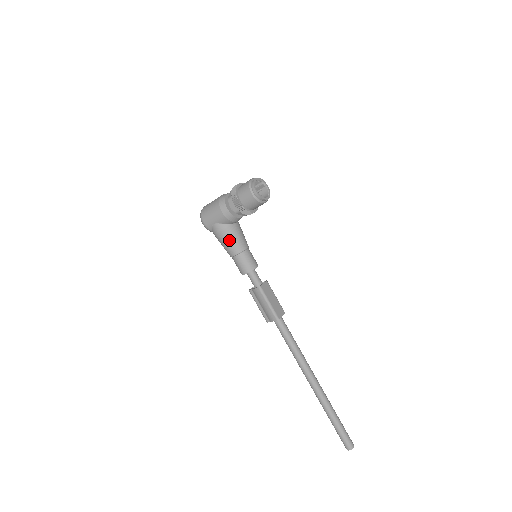
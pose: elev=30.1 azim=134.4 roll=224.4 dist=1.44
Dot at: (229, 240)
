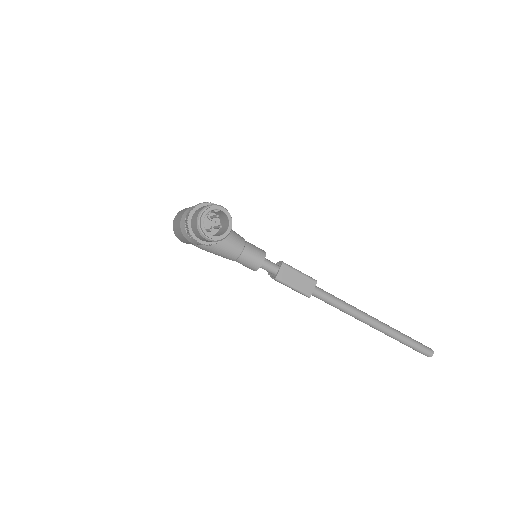
Dot at: (218, 253)
